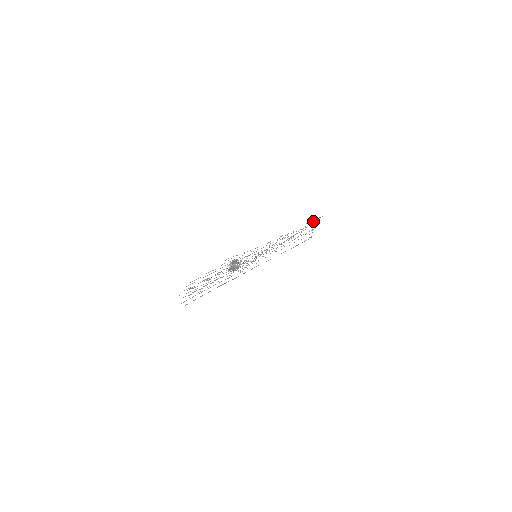
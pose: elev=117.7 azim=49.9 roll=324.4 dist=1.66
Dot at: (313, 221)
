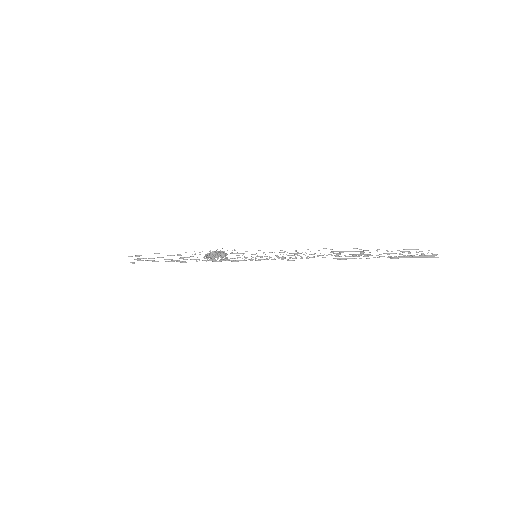
Dot at: occluded
